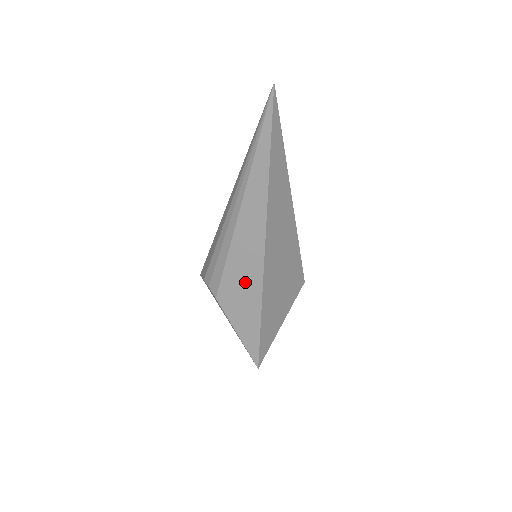
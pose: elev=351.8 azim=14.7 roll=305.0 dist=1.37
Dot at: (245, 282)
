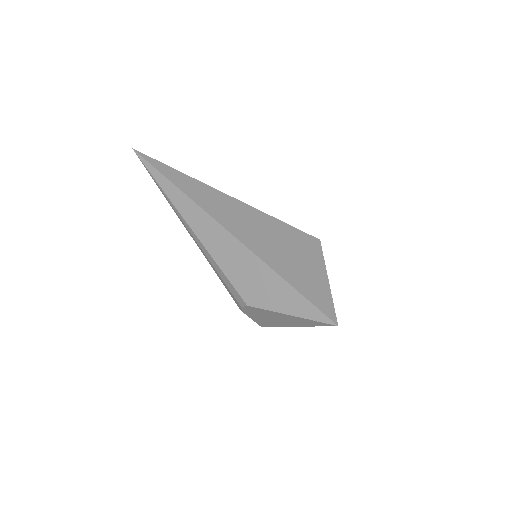
Dot at: (243, 266)
